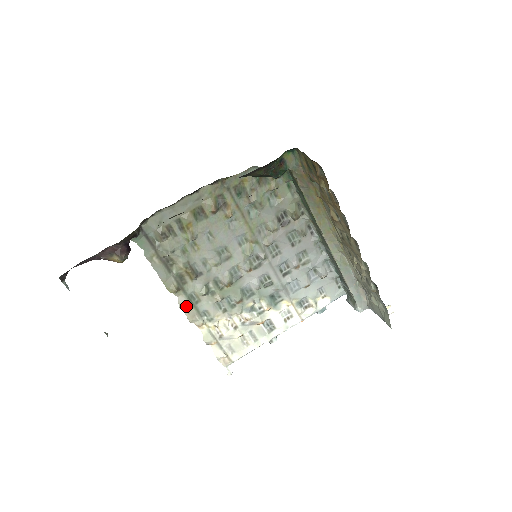
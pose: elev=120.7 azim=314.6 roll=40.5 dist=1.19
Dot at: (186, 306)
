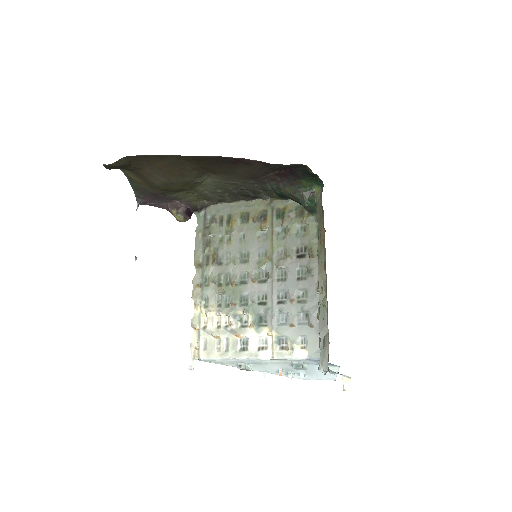
Dot at: (197, 282)
